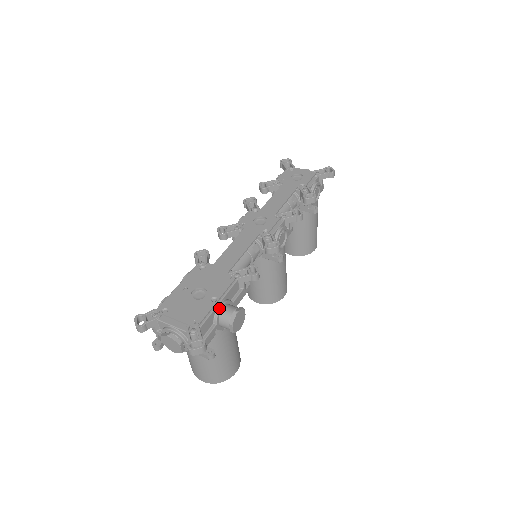
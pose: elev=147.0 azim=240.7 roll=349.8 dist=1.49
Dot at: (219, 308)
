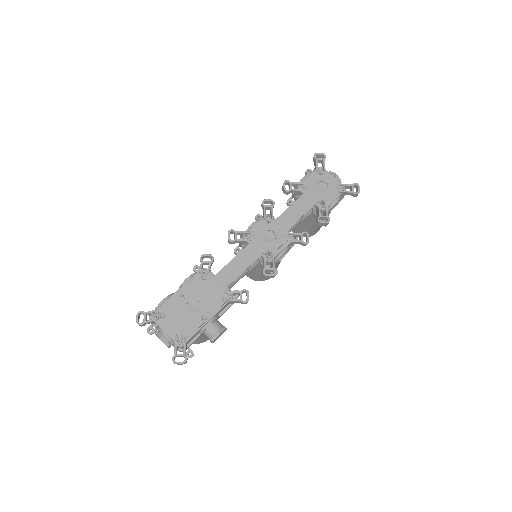
Dot at: (206, 326)
